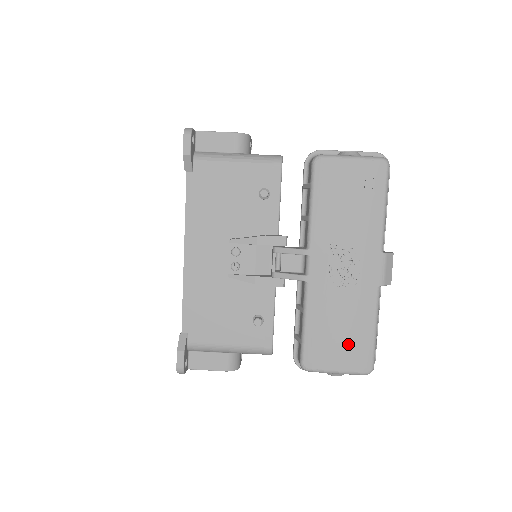
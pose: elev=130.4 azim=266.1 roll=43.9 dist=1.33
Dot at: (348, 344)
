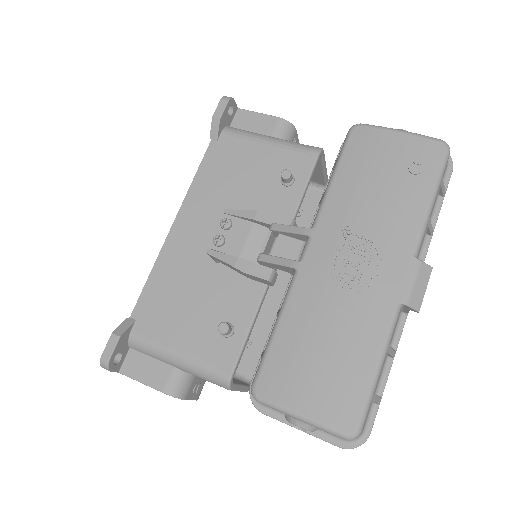
Dot at: (329, 375)
